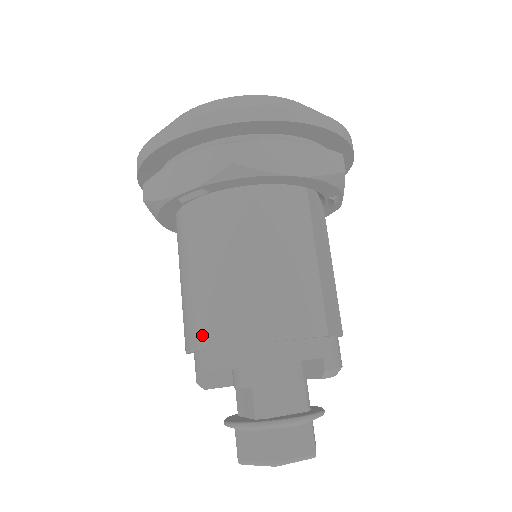
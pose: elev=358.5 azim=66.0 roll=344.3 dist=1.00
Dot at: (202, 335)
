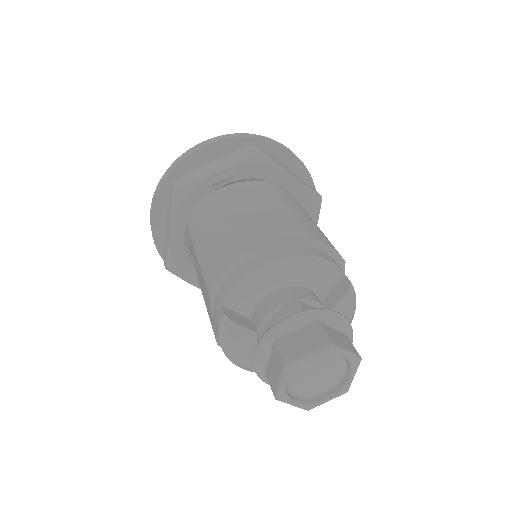
Dot at: (241, 247)
